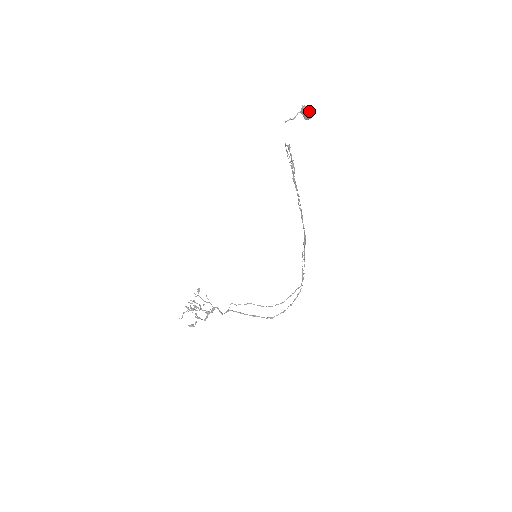
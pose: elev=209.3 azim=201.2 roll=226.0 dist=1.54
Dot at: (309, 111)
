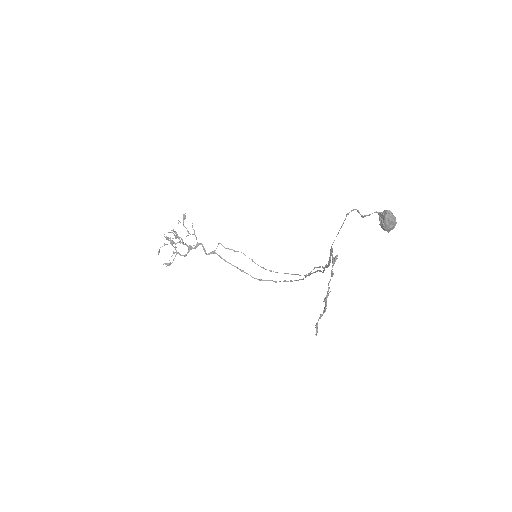
Dot at: (393, 224)
